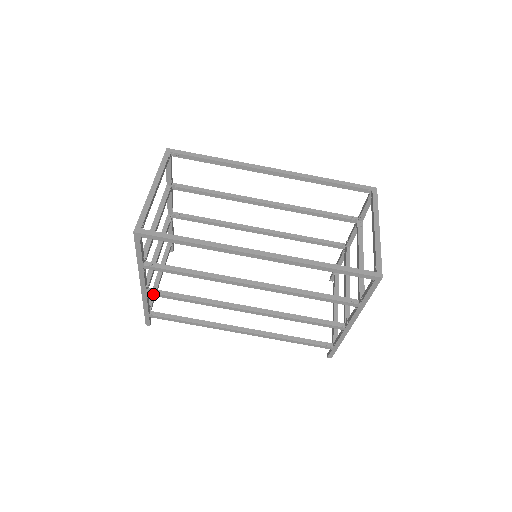
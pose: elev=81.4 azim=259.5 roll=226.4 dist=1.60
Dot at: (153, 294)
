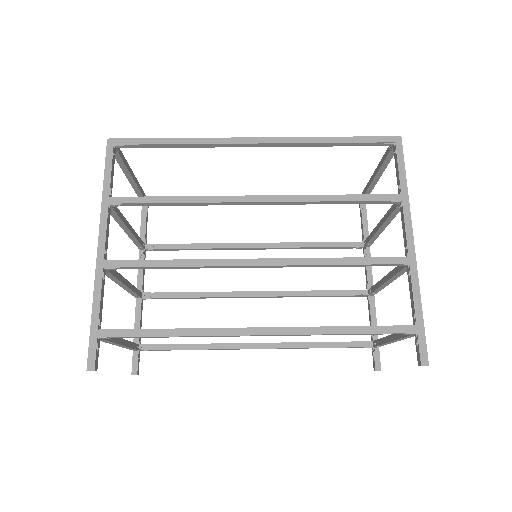
Dot at: (114, 263)
